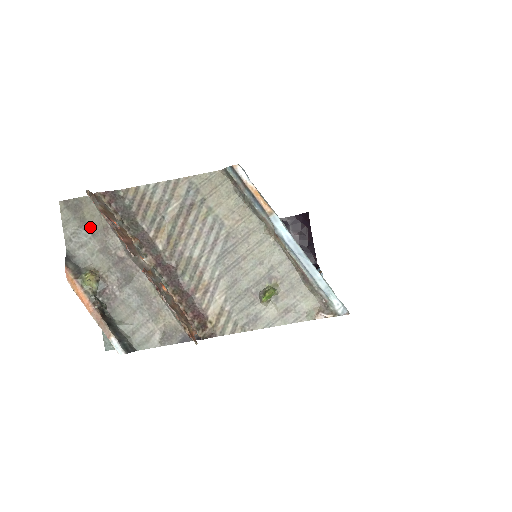
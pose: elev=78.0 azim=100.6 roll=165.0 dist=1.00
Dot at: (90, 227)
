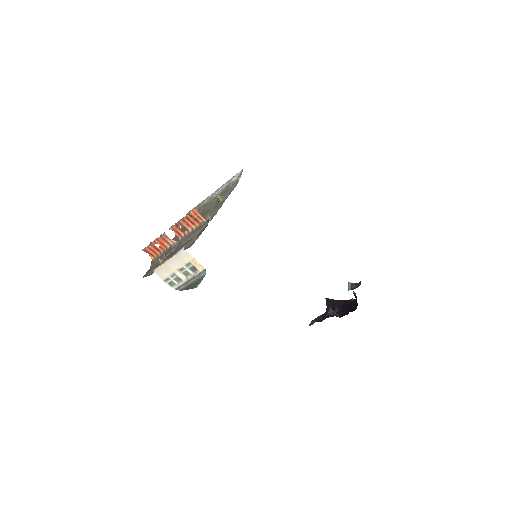
Dot at: (155, 267)
